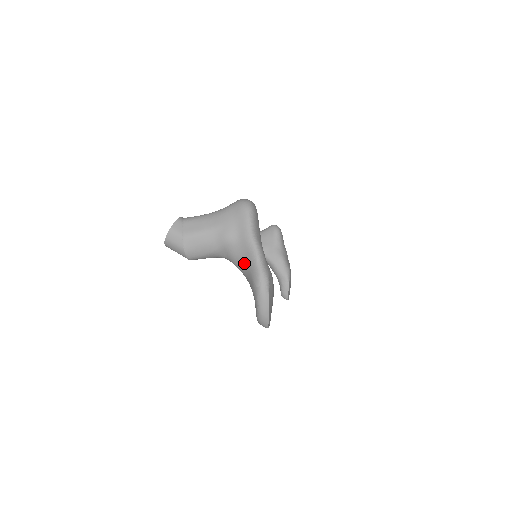
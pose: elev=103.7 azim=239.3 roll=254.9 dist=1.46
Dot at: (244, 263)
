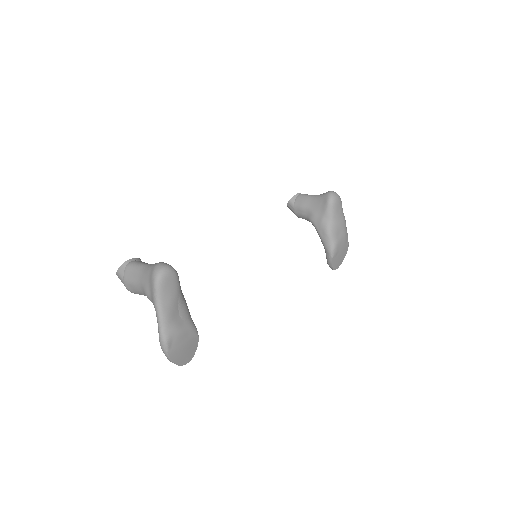
Dot at: occluded
